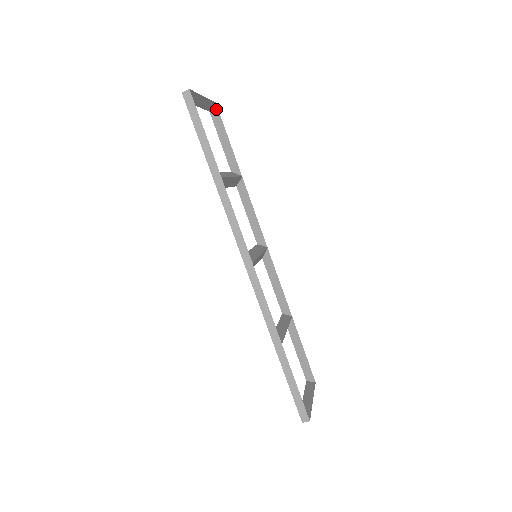
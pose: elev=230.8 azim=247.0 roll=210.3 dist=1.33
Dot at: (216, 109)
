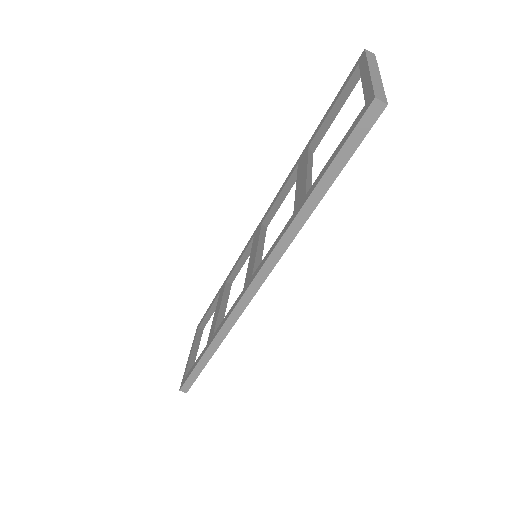
Dot at: occluded
